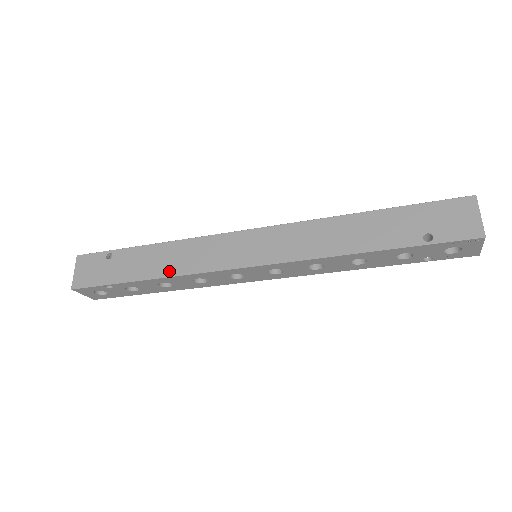
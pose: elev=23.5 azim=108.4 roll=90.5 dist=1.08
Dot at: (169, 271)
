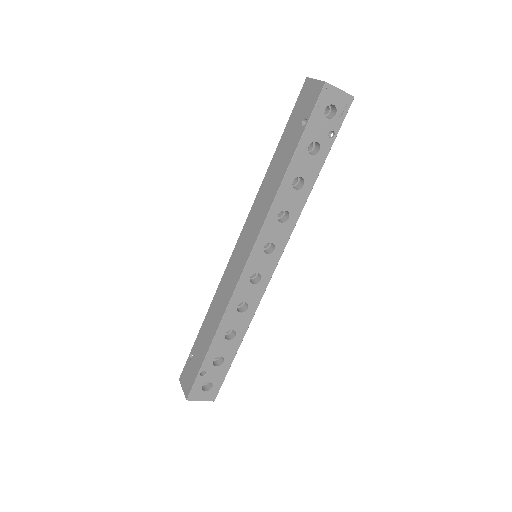
Dot at: (218, 320)
